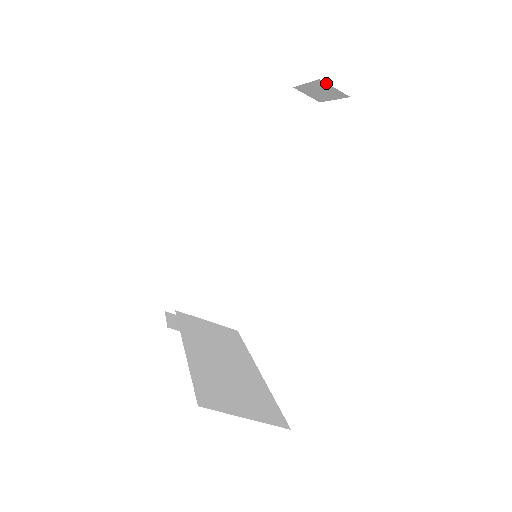
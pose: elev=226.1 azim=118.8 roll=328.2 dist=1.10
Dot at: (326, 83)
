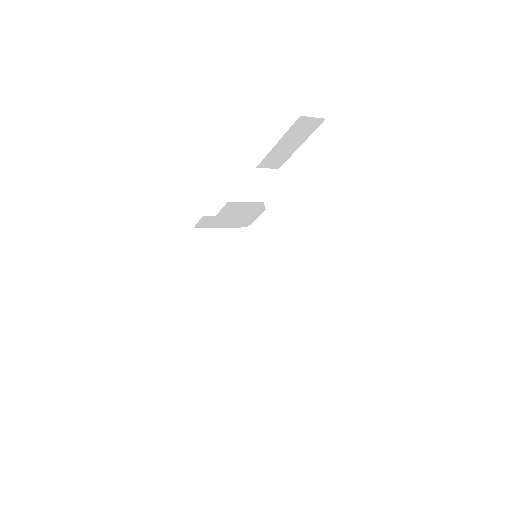
Dot at: occluded
